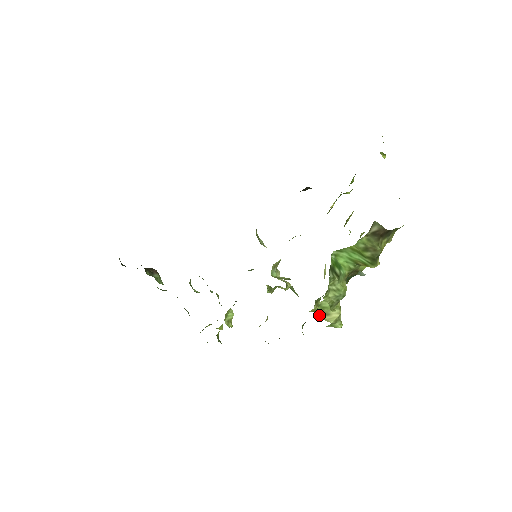
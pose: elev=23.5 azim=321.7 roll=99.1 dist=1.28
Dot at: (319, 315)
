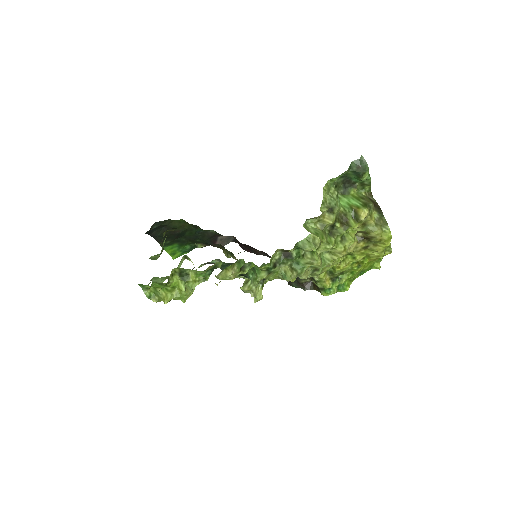
Dot at: (304, 226)
